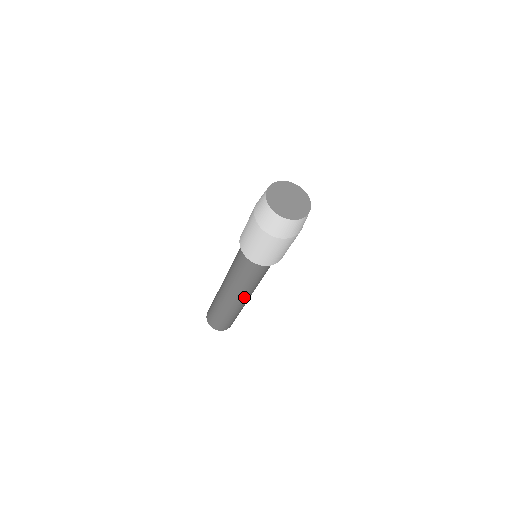
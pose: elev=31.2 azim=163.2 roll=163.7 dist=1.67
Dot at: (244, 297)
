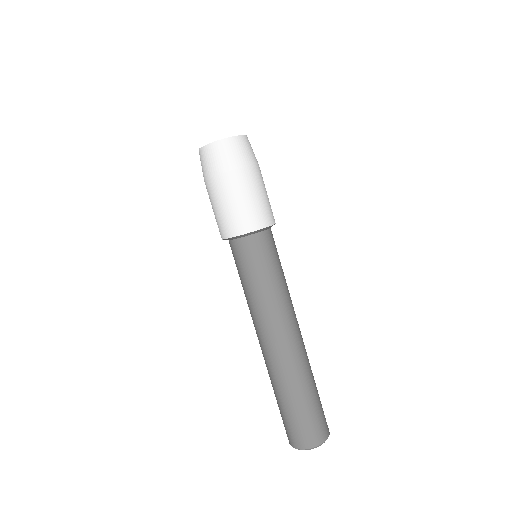
Dot at: (290, 327)
